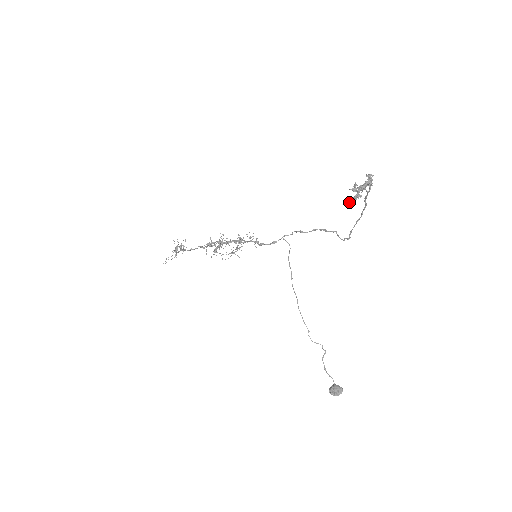
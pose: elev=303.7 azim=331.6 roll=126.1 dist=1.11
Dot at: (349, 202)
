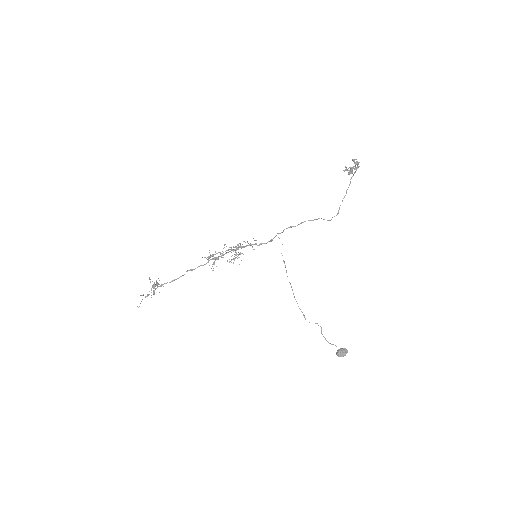
Dot at: (352, 173)
